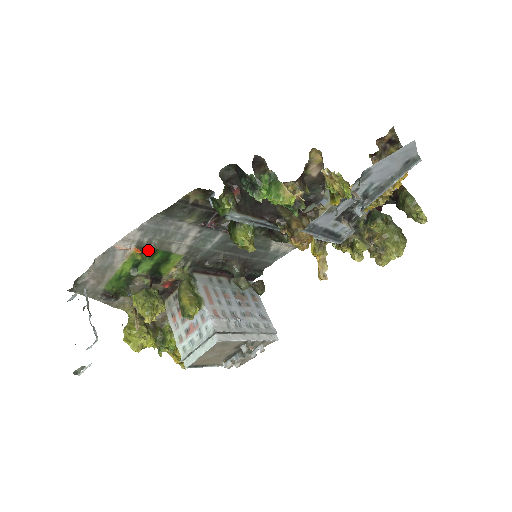
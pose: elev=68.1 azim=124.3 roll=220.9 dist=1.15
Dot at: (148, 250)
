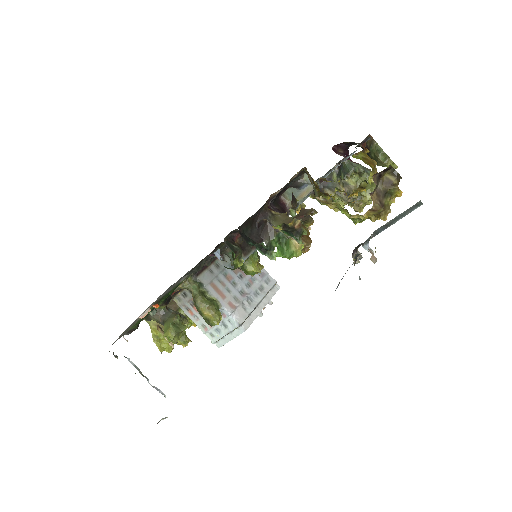
Dot at: (162, 297)
